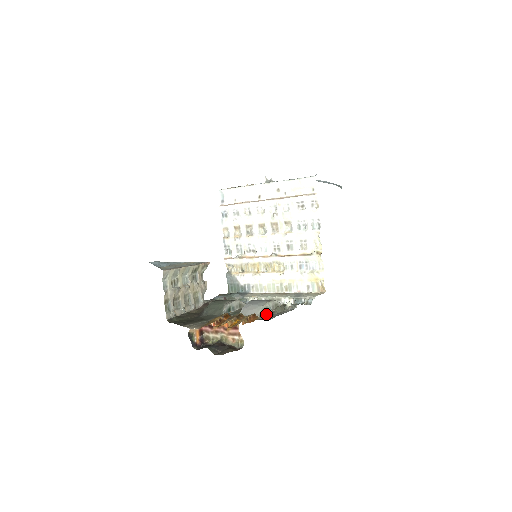
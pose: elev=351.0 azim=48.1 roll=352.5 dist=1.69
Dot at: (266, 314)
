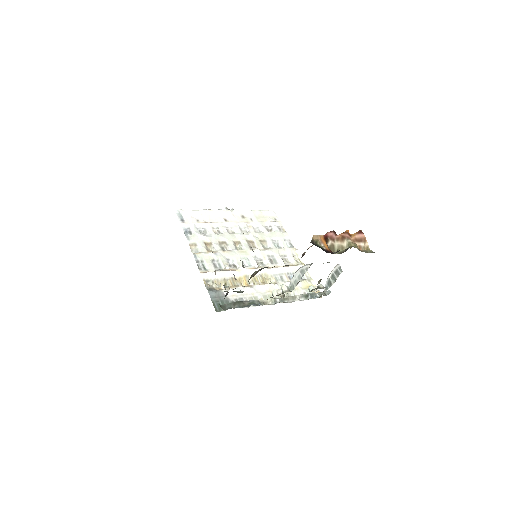
Dot at: occluded
